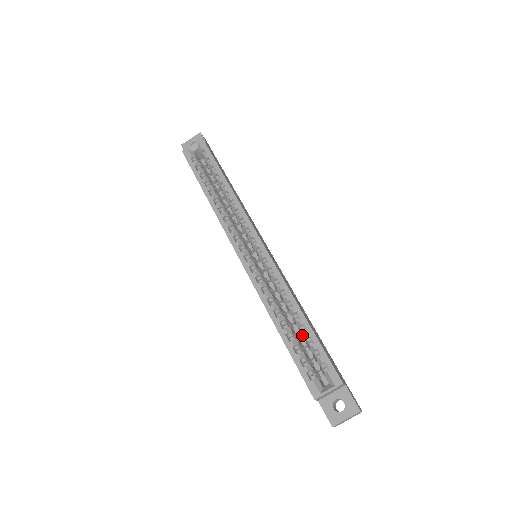
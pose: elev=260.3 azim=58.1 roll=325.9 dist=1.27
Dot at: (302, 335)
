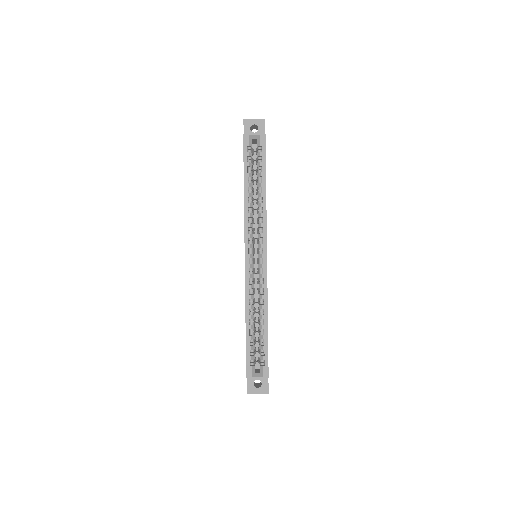
Dot at: (259, 335)
